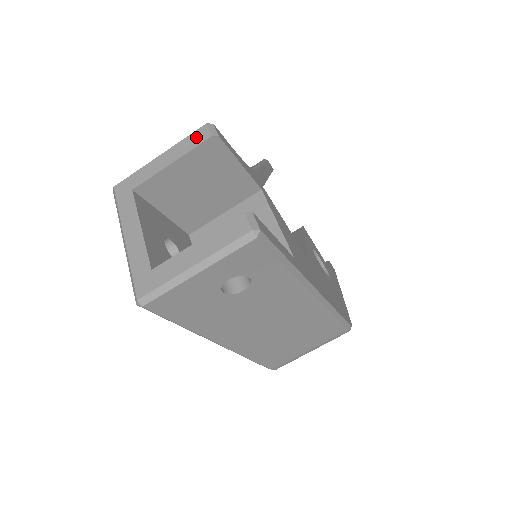
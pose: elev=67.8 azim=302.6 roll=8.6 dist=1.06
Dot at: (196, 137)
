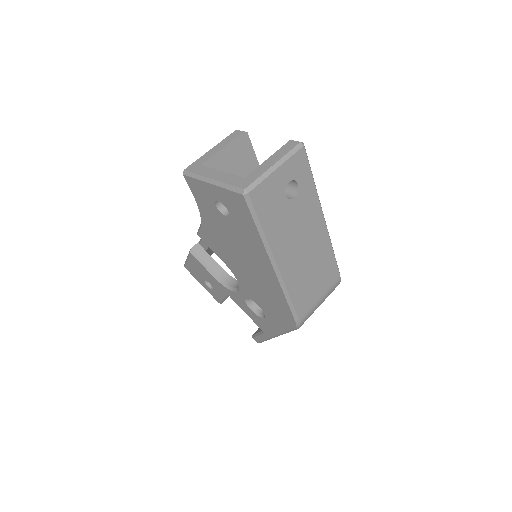
Dot at: (233, 135)
